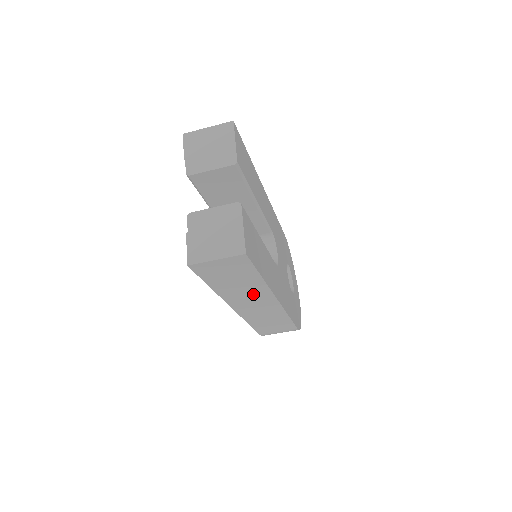
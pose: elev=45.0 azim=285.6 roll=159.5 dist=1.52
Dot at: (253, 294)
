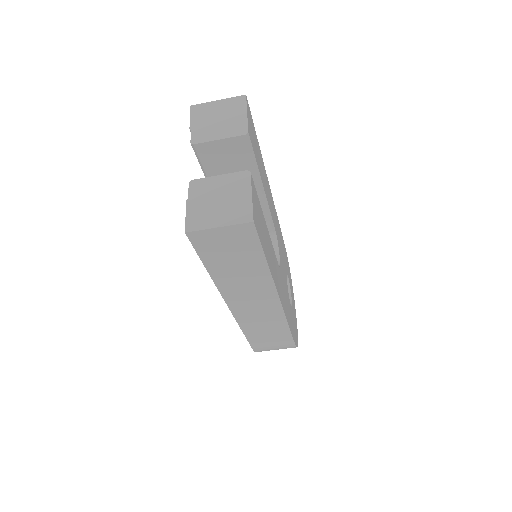
Dot at: (253, 286)
